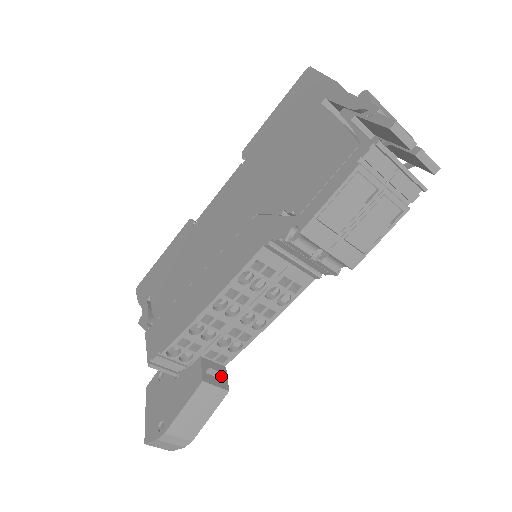
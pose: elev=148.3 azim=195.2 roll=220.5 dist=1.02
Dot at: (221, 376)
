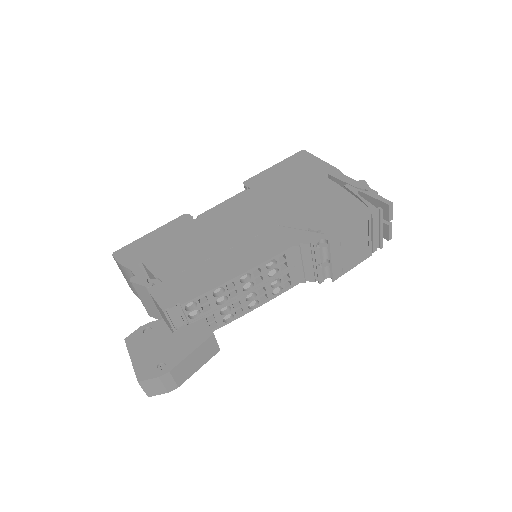
Dot at: occluded
